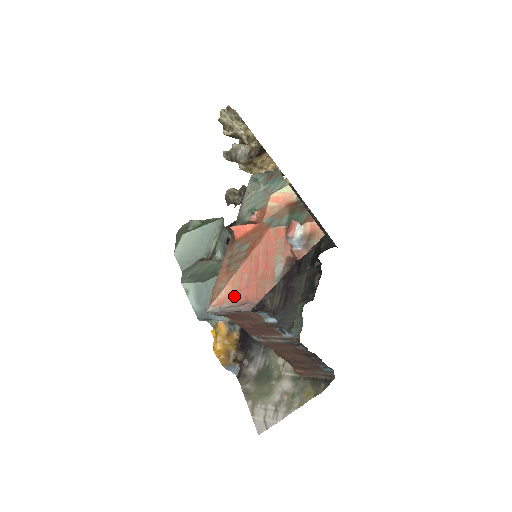
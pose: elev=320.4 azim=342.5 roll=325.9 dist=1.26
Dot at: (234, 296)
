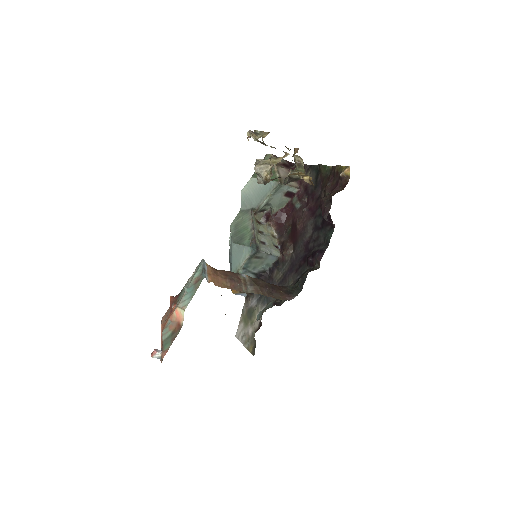
Dot at: occluded
